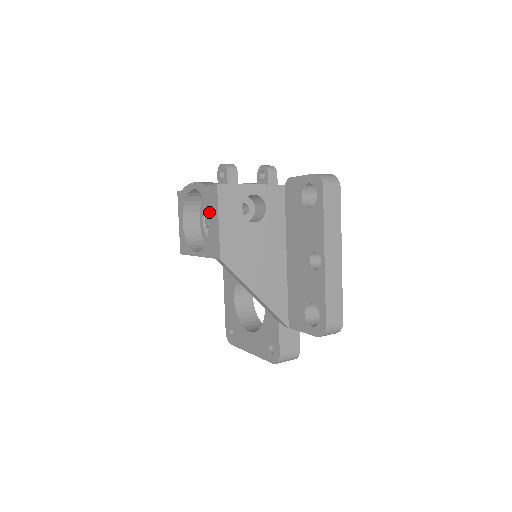
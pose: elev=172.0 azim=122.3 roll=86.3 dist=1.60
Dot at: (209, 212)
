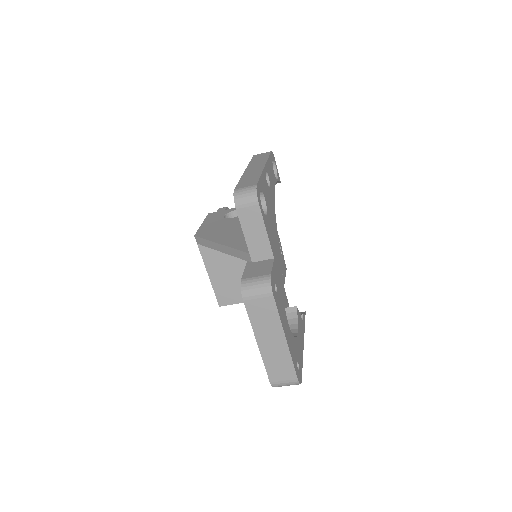
Dot at: occluded
